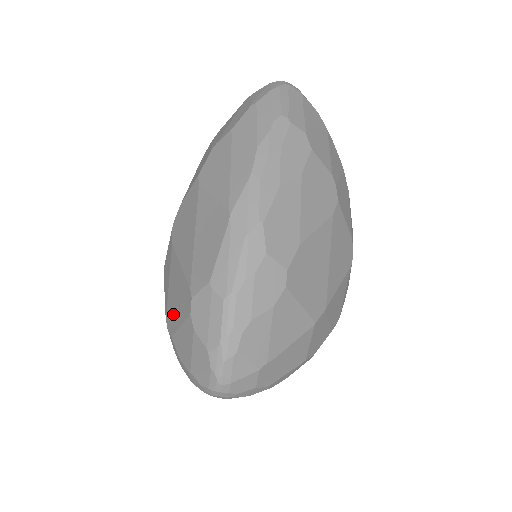
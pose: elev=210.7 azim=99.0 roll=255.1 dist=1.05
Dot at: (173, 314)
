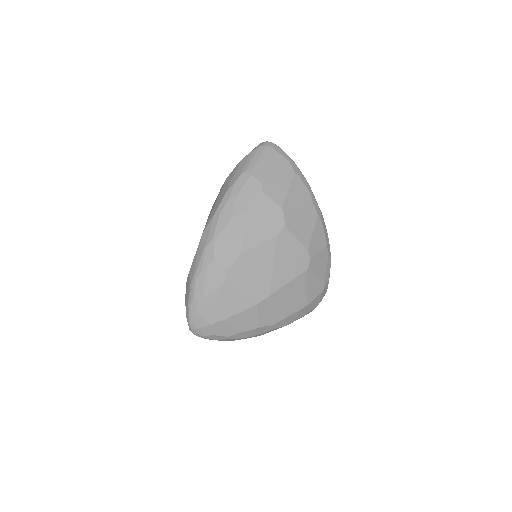
Dot at: occluded
